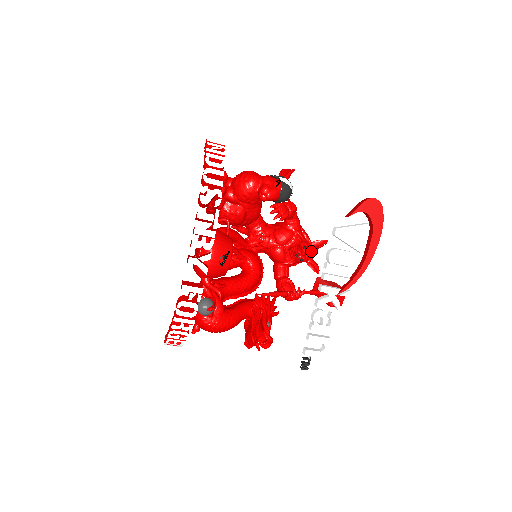
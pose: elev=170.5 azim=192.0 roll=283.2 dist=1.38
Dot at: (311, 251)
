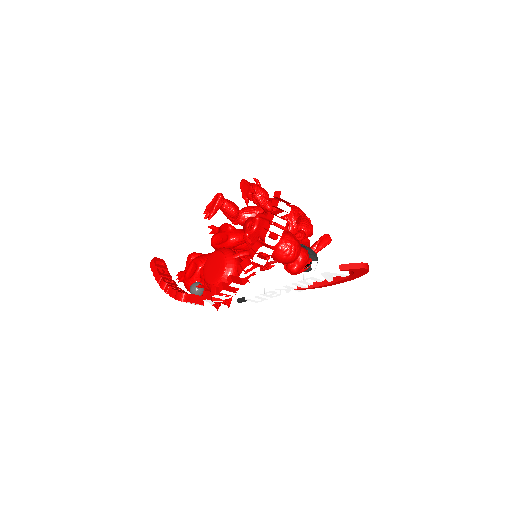
Dot at: occluded
